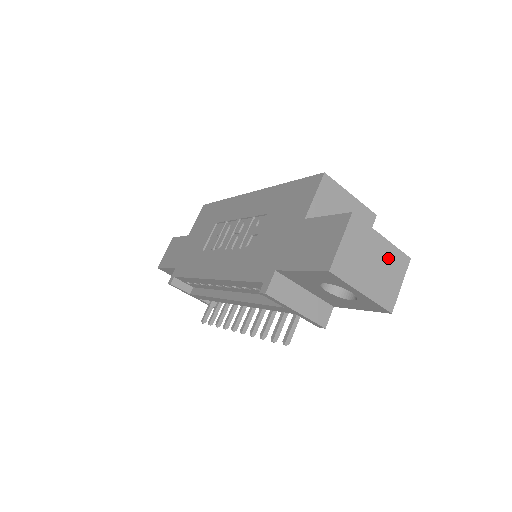
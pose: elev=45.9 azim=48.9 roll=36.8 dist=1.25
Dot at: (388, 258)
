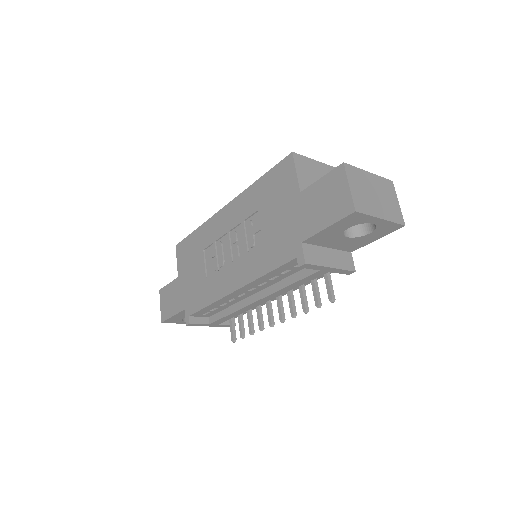
Dot at: (381, 187)
